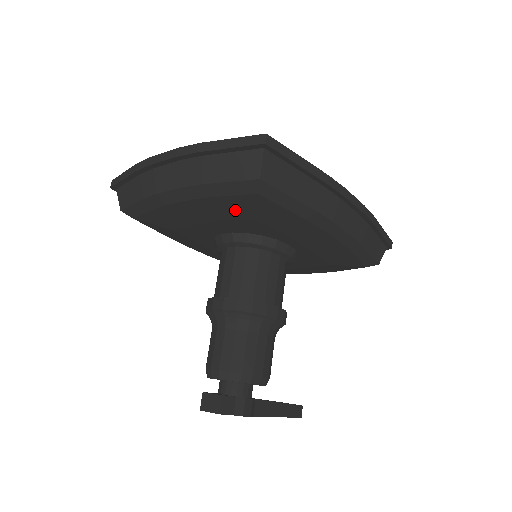
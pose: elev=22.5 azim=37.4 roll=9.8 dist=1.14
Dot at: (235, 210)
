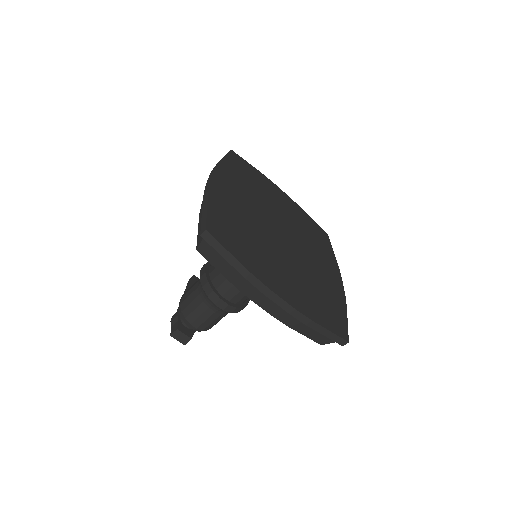
Dot at: occluded
